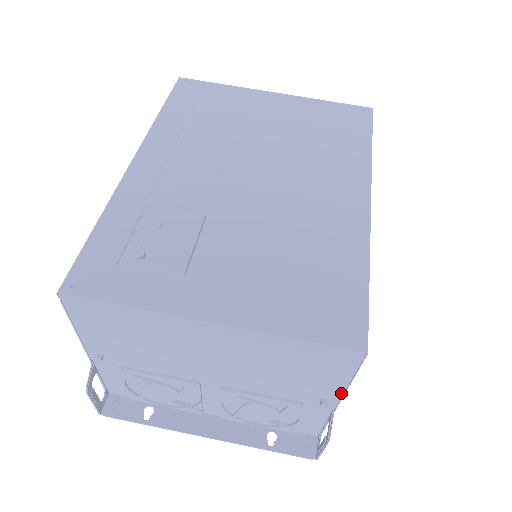
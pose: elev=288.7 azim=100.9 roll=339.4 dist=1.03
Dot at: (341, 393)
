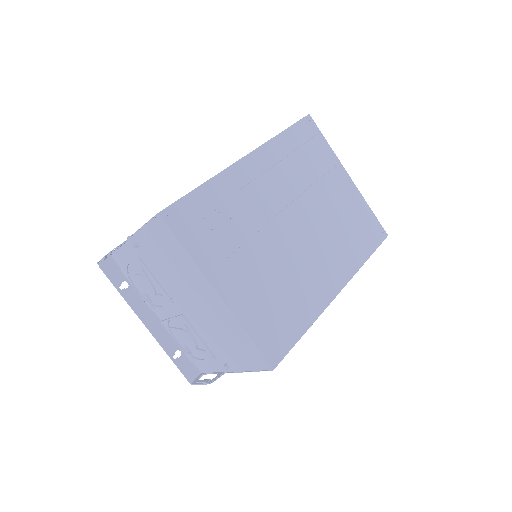
Dot at: (240, 370)
